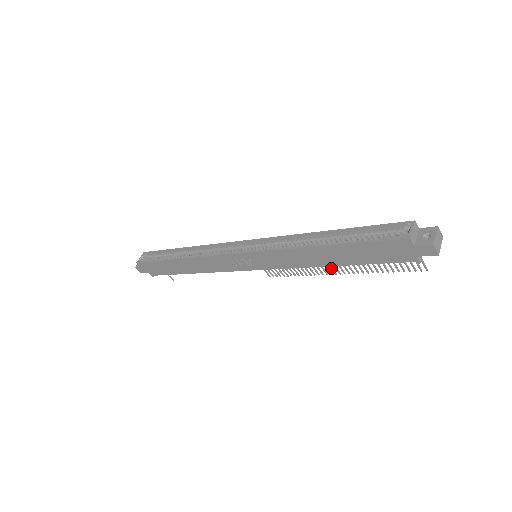
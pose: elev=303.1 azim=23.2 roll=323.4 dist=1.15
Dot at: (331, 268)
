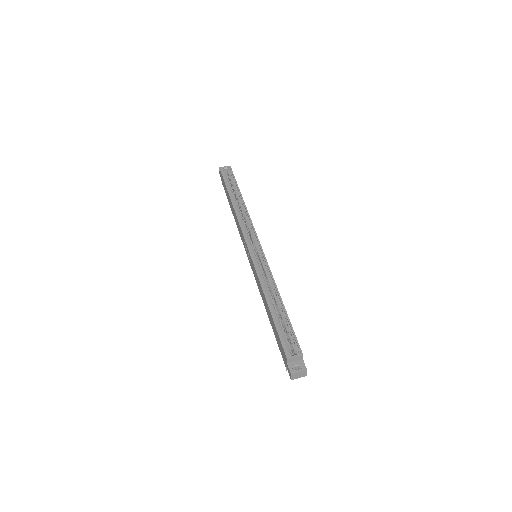
Dot at: occluded
